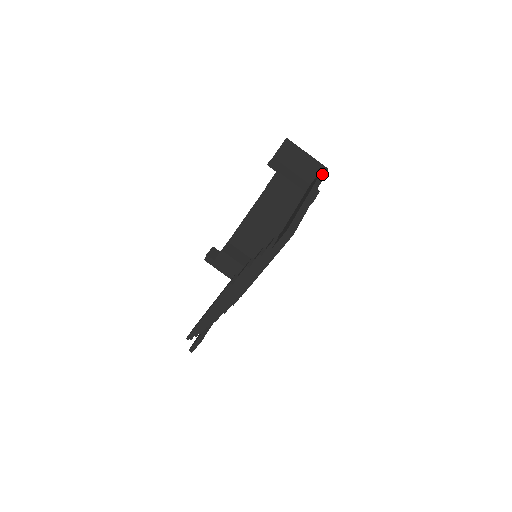
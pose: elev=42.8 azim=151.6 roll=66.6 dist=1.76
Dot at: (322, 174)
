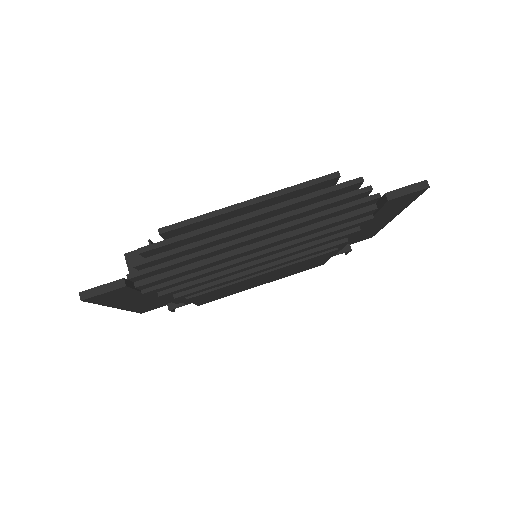
Dot at: occluded
